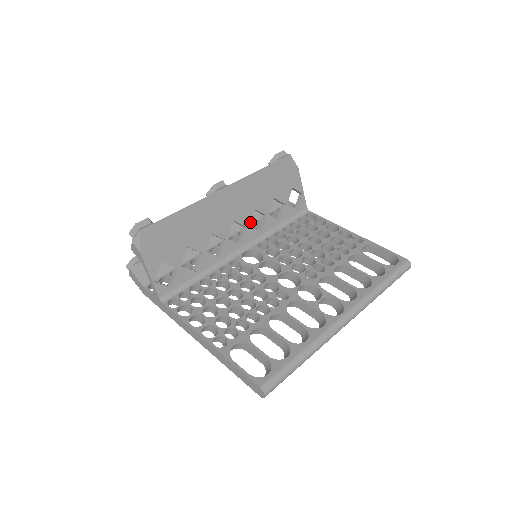
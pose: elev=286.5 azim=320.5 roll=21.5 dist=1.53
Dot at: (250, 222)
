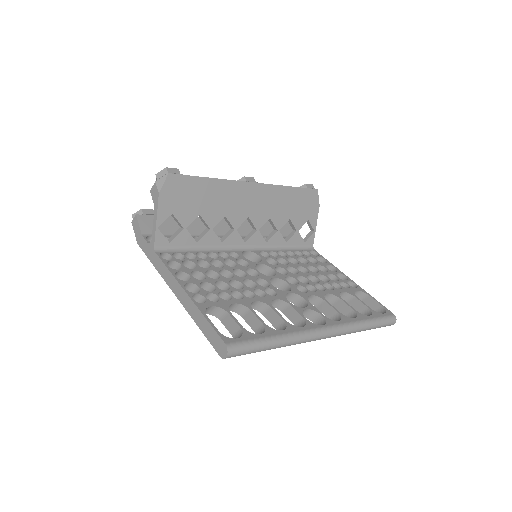
Dot at: occluded
